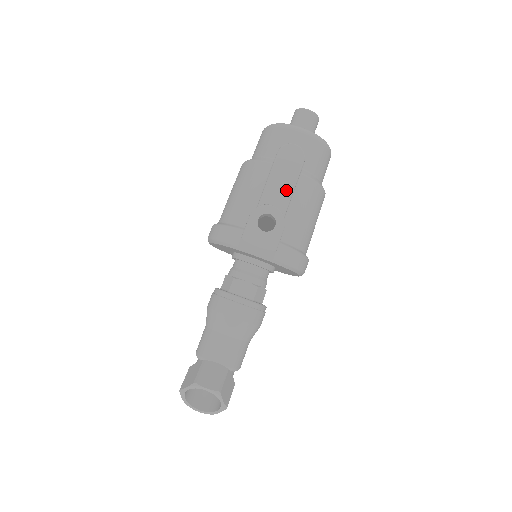
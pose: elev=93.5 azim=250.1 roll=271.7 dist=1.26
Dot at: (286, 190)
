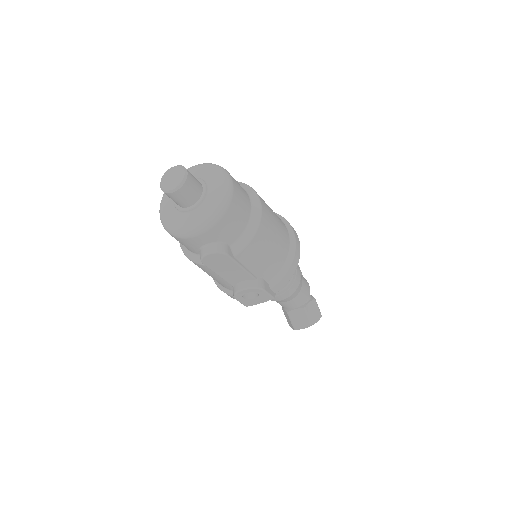
Dot at: (238, 272)
